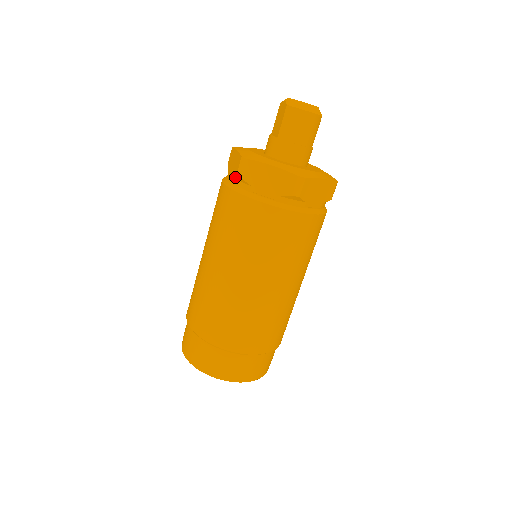
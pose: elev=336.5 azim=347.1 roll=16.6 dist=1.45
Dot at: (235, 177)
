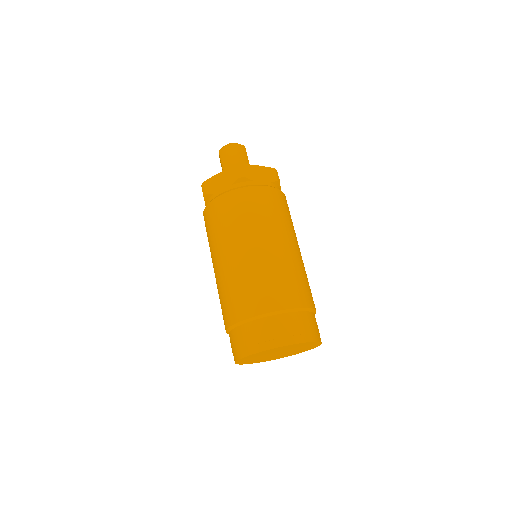
Dot at: (205, 201)
